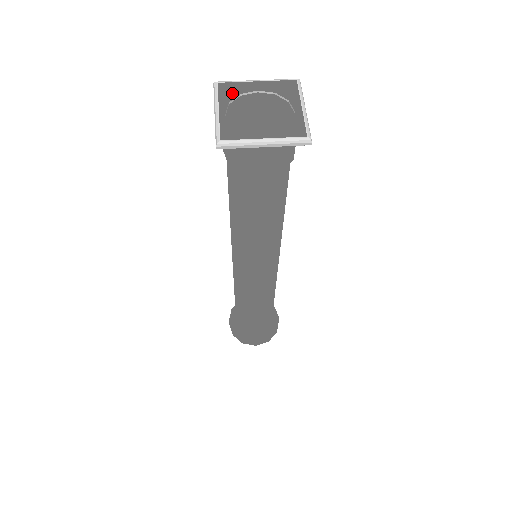
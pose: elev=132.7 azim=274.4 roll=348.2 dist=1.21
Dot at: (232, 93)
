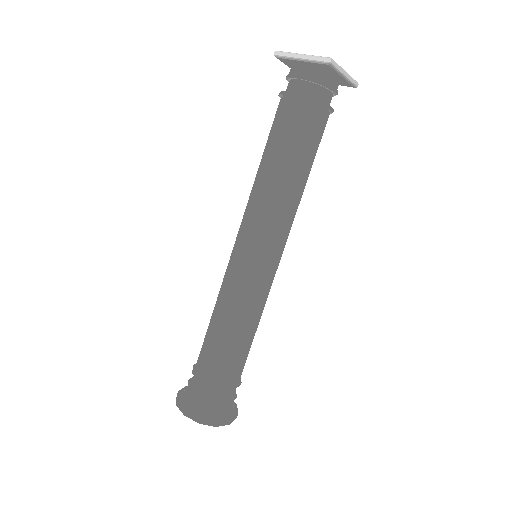
Dot at: (286, 62)
